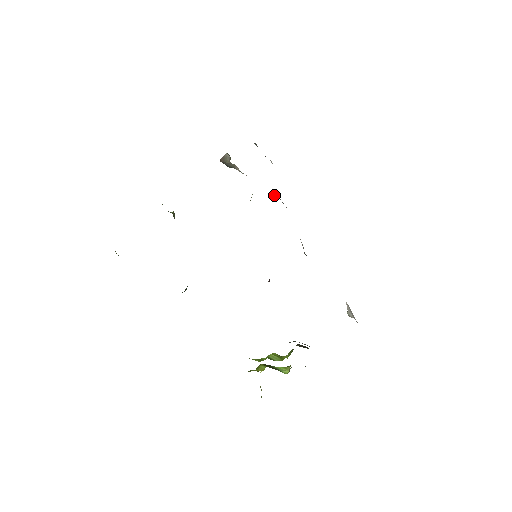
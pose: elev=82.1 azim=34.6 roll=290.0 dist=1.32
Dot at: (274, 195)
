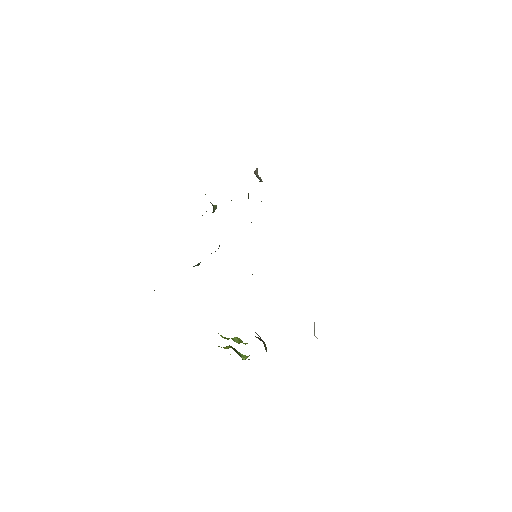
Dot at: occluded
